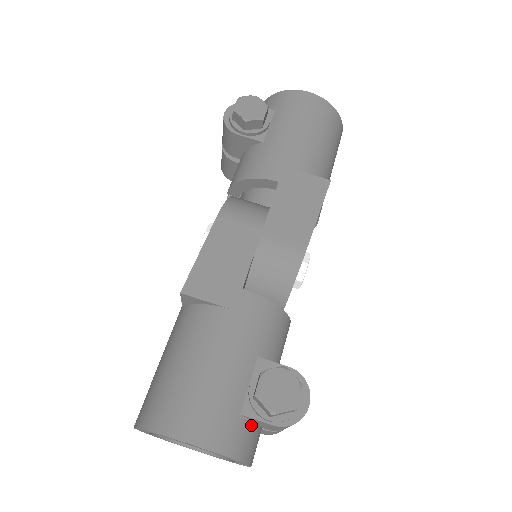
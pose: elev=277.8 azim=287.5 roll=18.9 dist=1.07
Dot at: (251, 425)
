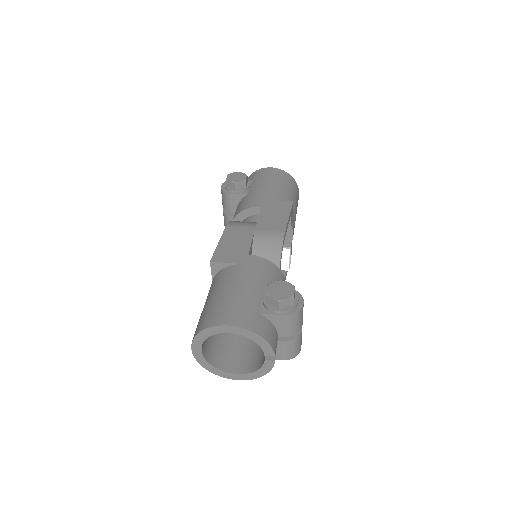
Dot at: (268, 322)
